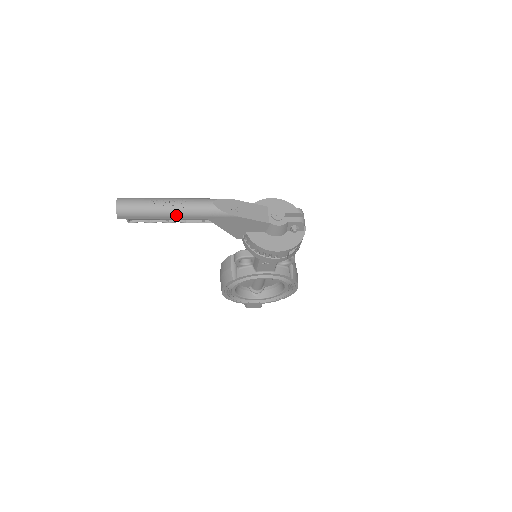
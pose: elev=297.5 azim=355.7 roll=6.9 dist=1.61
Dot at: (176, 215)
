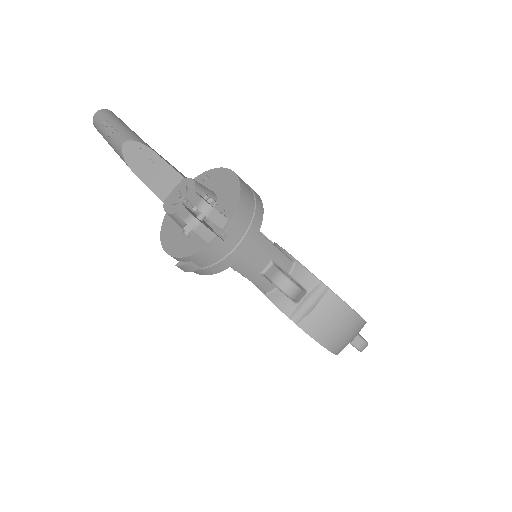
Dot at: occluded
